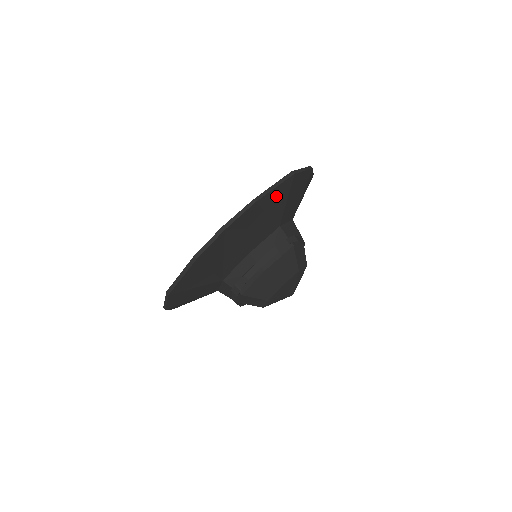
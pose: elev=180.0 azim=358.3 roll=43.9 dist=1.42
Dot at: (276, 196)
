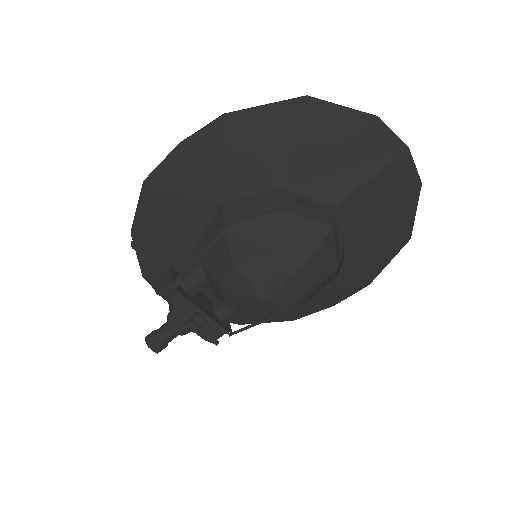
Dot at: (401, 220)
